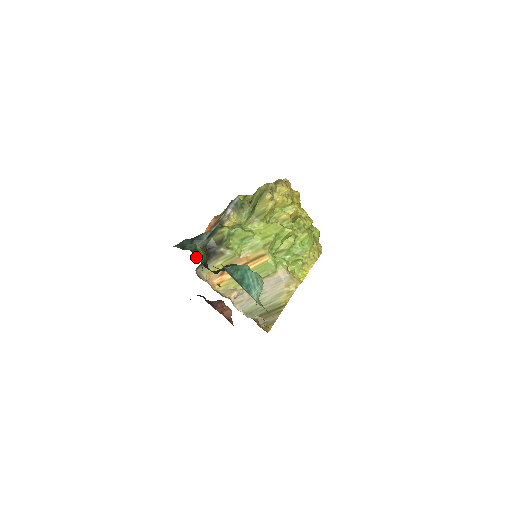
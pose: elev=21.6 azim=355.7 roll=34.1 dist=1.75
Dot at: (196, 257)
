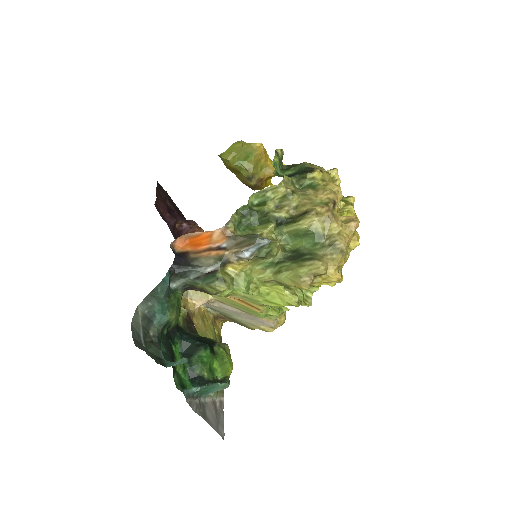
Dot at: (163, 331)
